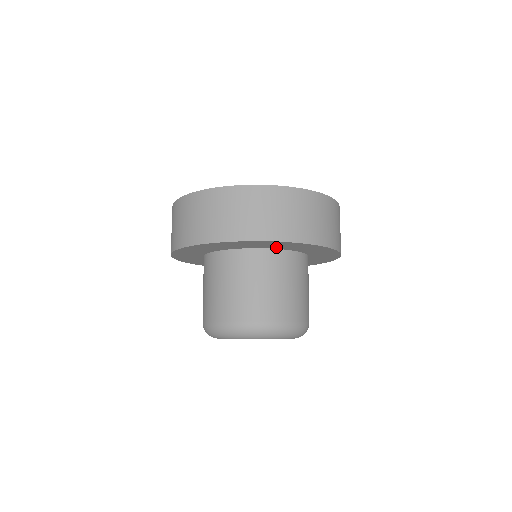
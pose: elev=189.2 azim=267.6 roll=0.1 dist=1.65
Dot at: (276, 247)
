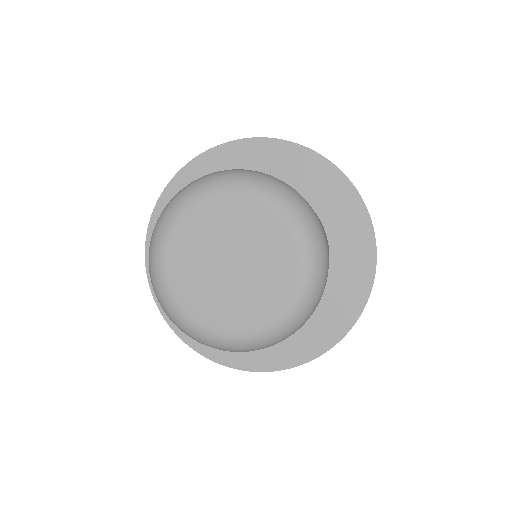
Dot at: occluded
